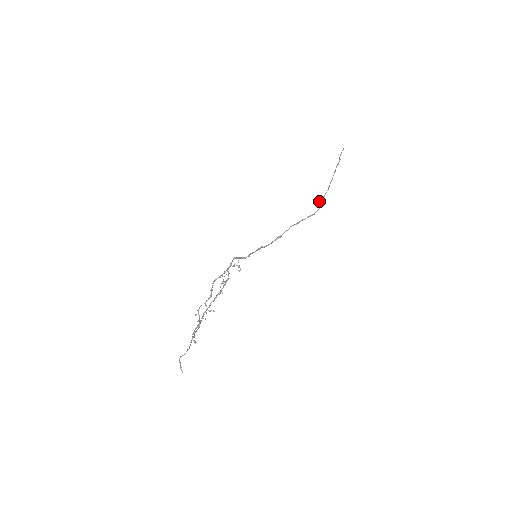
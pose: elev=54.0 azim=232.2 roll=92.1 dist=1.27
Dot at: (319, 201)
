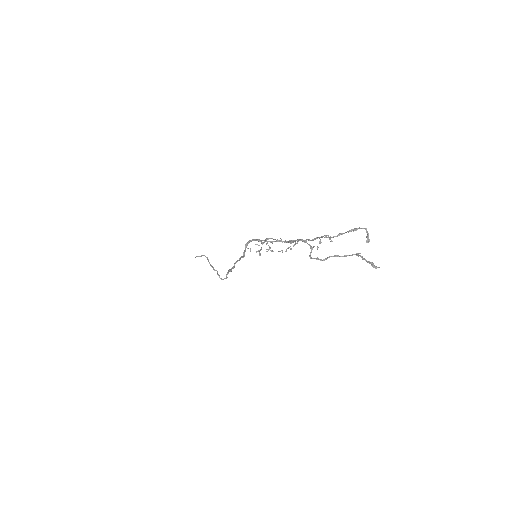
Dot at: (218, 274)
